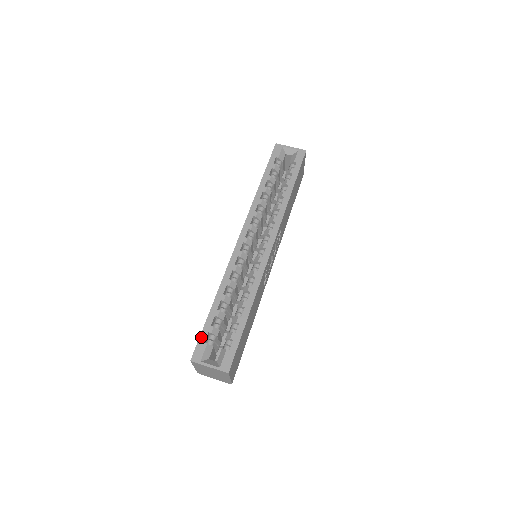
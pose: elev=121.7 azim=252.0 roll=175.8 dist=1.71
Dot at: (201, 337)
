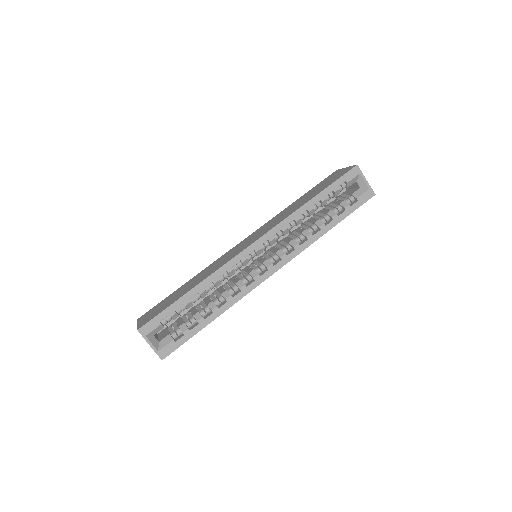
Dot at: (160, 315)
